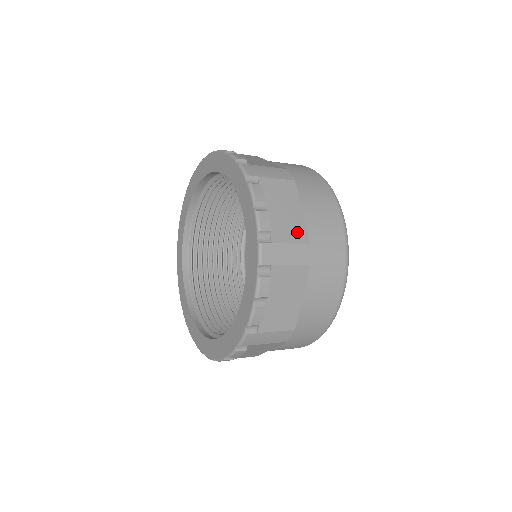
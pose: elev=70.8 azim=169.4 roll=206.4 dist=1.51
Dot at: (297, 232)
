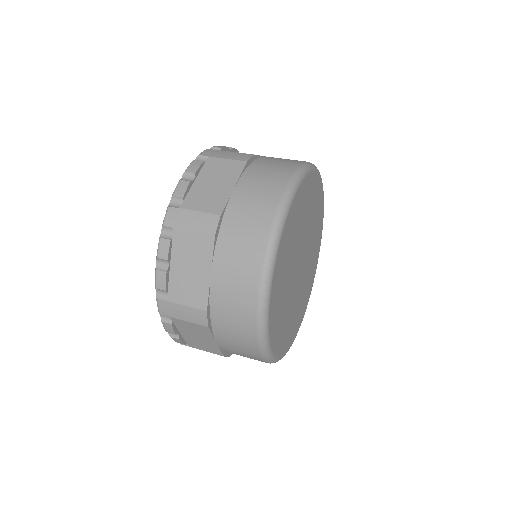
Dot at: (214, 203)
